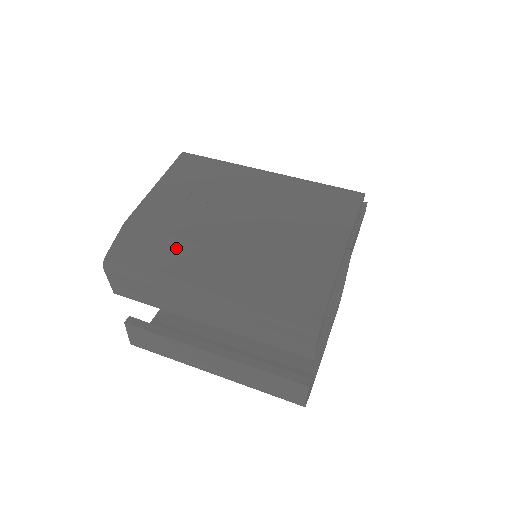
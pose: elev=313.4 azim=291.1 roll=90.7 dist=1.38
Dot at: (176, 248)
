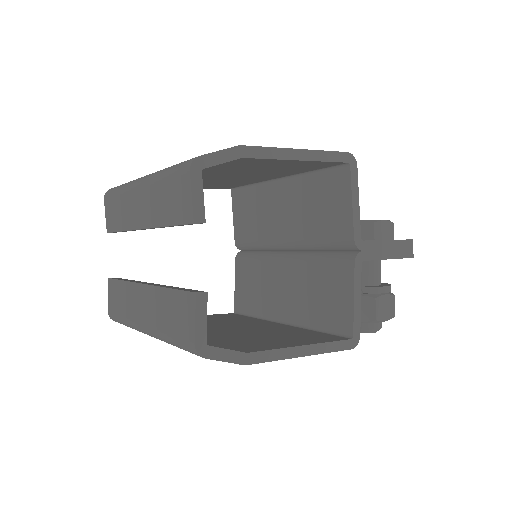
Dot at: occluded
